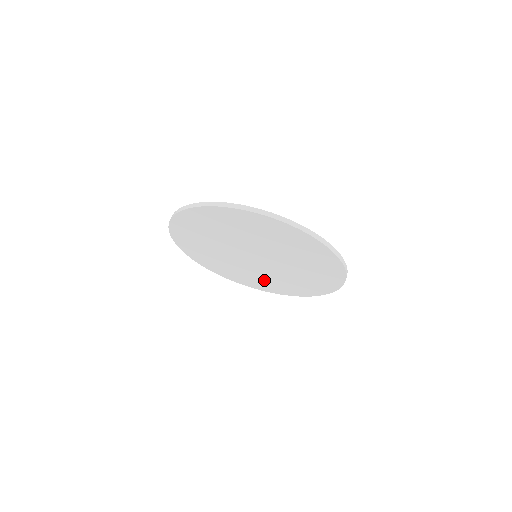
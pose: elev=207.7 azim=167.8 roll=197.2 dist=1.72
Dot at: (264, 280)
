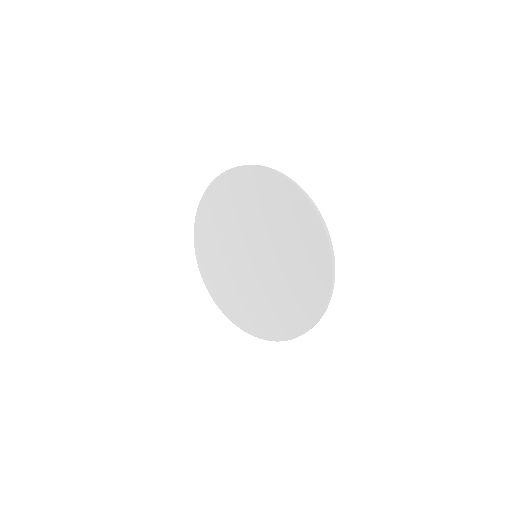
Dot at: (219, 263)
